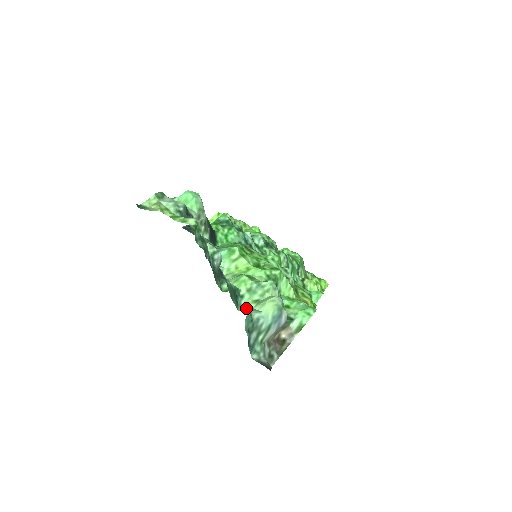
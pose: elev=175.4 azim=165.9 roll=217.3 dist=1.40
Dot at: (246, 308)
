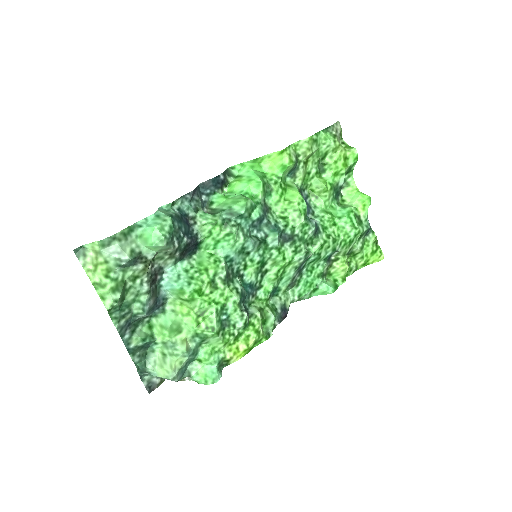
Dot at: (154, 353)
